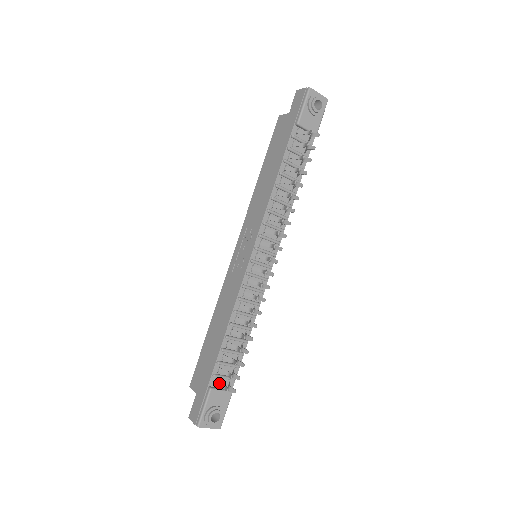
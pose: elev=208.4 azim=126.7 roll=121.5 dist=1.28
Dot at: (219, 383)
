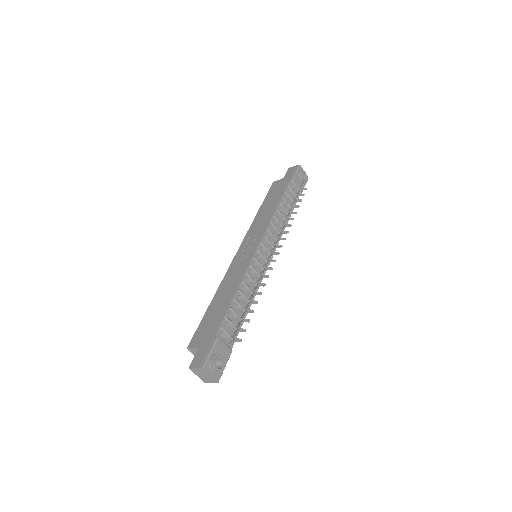
Dot at: (225, 334)
